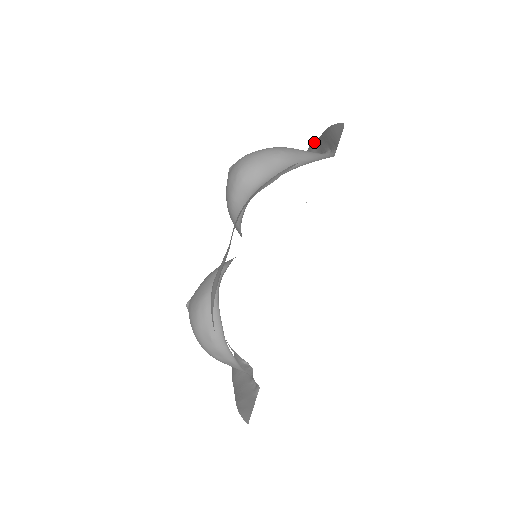
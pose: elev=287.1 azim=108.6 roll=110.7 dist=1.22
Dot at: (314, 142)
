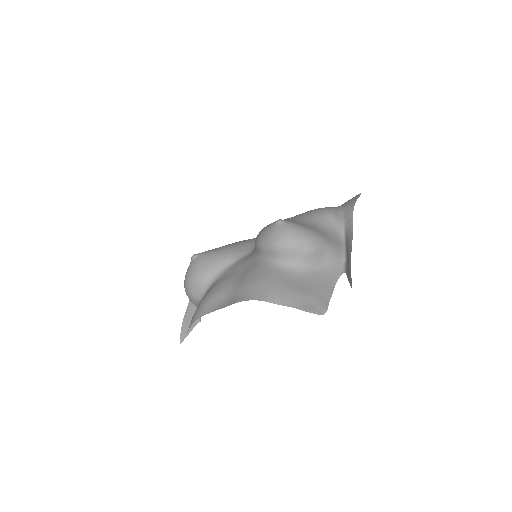
Dot at: (352, 227)
